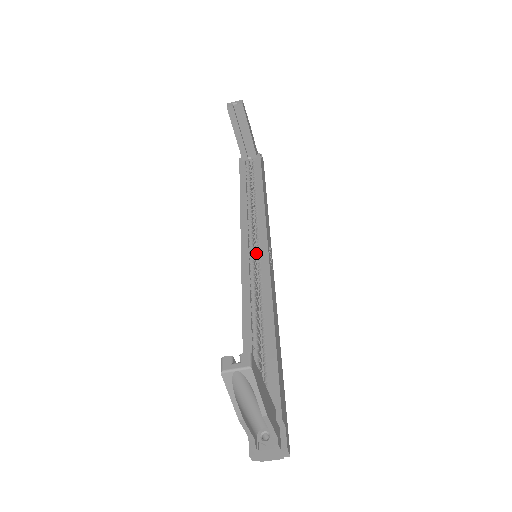
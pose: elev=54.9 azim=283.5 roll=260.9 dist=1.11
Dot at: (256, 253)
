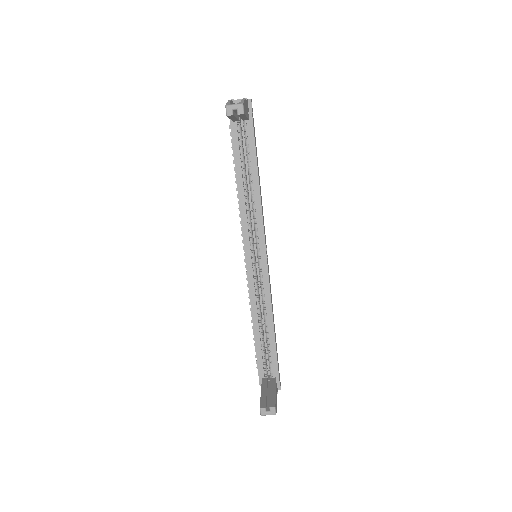
Dot at: (254, 245)
